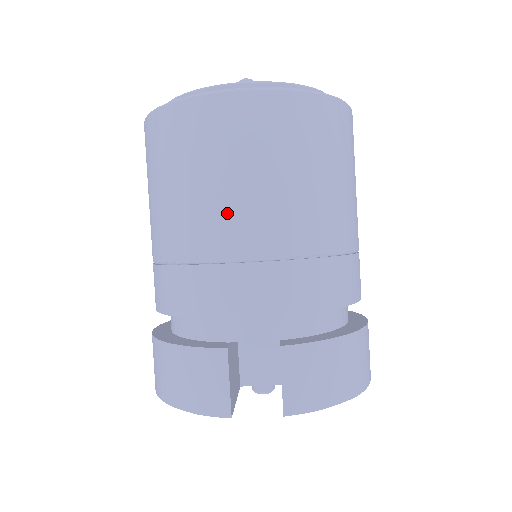
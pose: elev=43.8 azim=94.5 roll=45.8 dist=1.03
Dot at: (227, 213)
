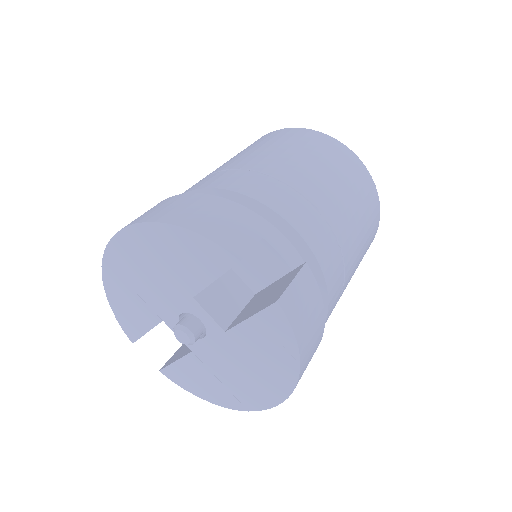
Dot at: (321, 182)
